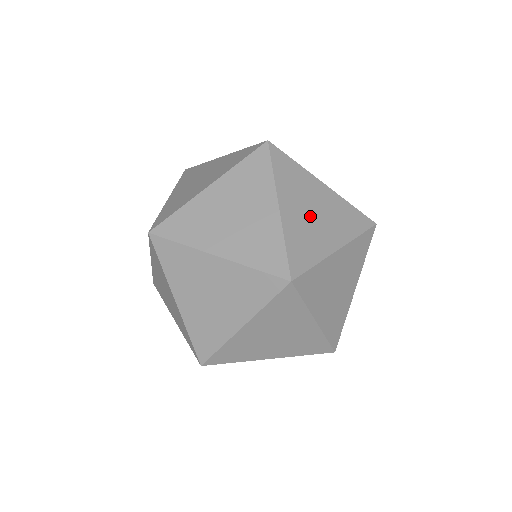
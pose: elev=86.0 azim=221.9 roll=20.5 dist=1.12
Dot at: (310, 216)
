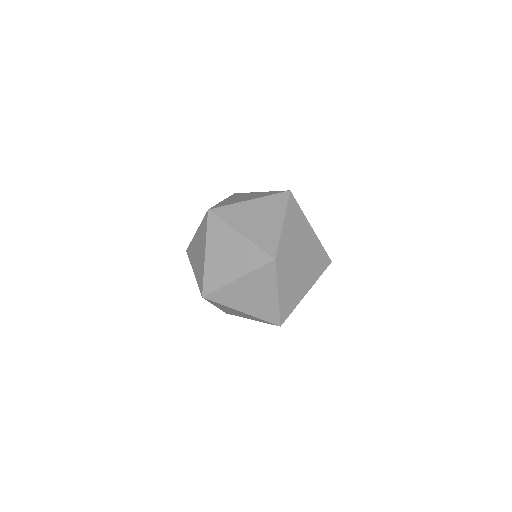
Dot at: (257, 222)
